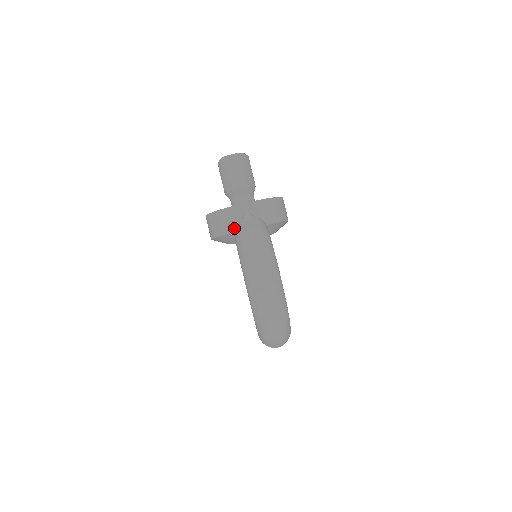
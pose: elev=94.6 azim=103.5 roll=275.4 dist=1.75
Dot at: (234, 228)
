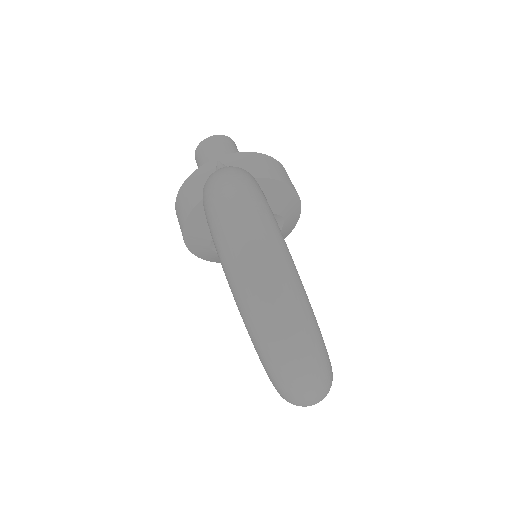
Dot at: occluded
